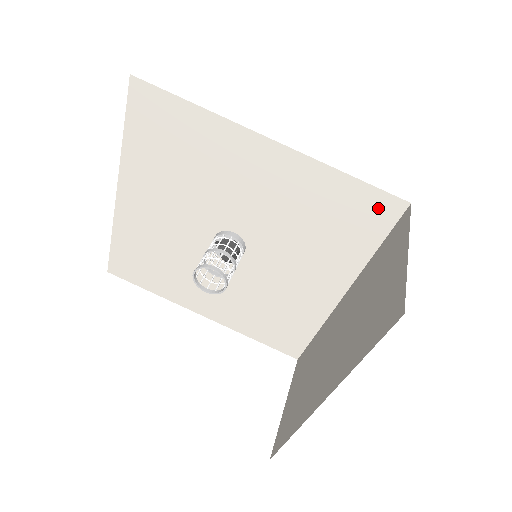
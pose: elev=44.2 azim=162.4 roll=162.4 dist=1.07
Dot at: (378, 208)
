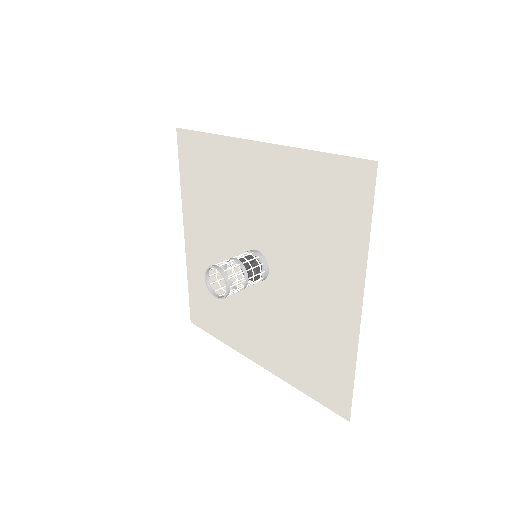
Dot at: (353, 179)
